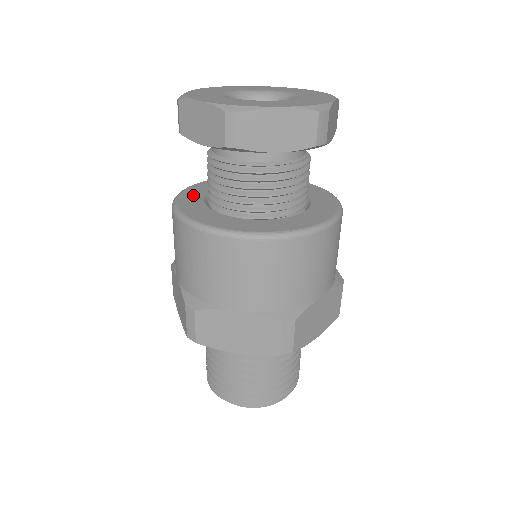
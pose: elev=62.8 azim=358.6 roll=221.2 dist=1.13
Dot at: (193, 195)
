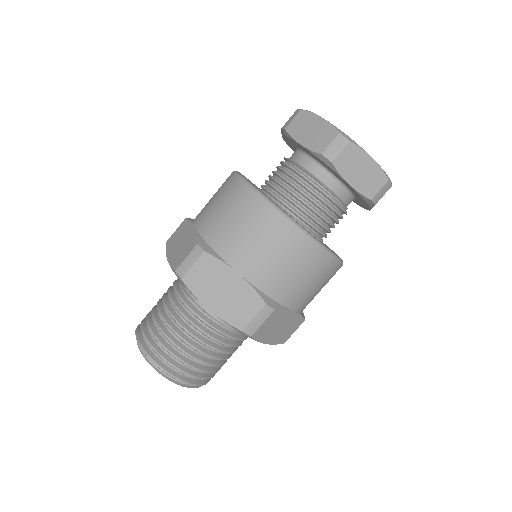
Dot at: occluded
